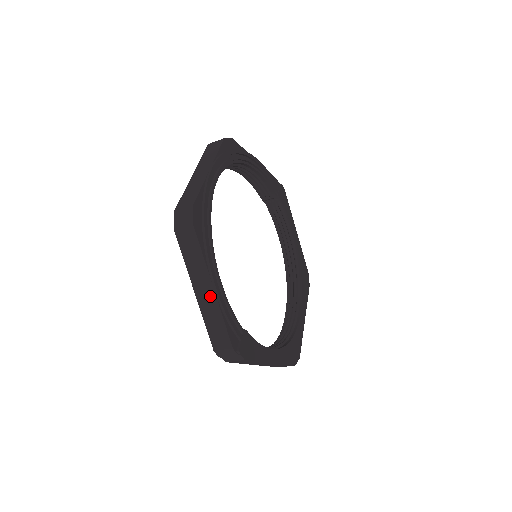
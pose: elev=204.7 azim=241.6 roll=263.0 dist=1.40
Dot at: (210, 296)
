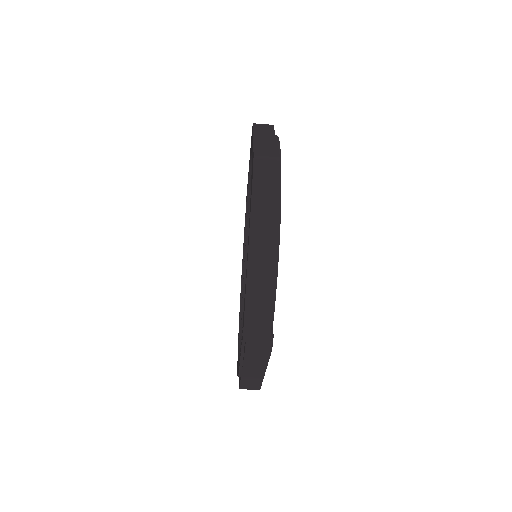
Dot at: (267, 261)
